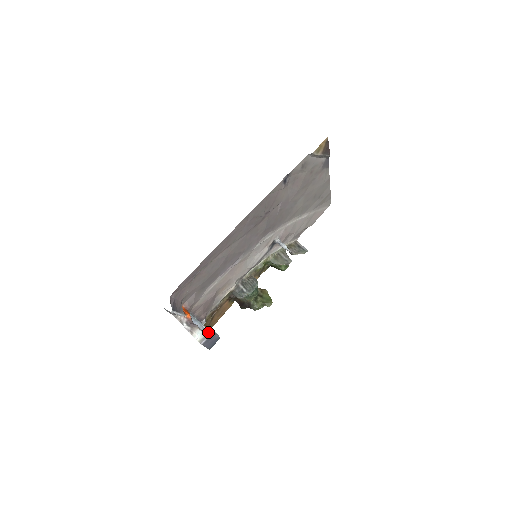
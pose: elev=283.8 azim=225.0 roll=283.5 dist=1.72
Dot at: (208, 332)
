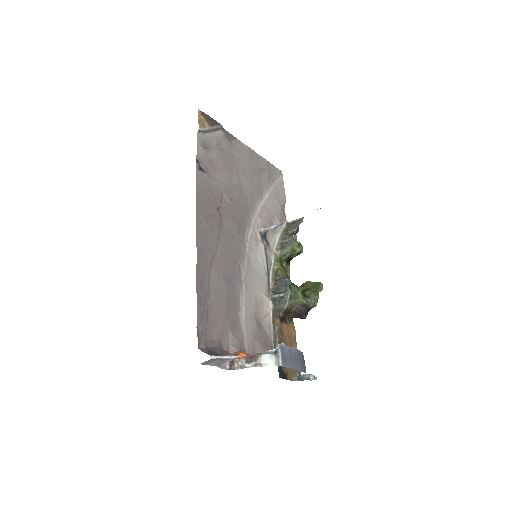
Dot at: (276, 350)
